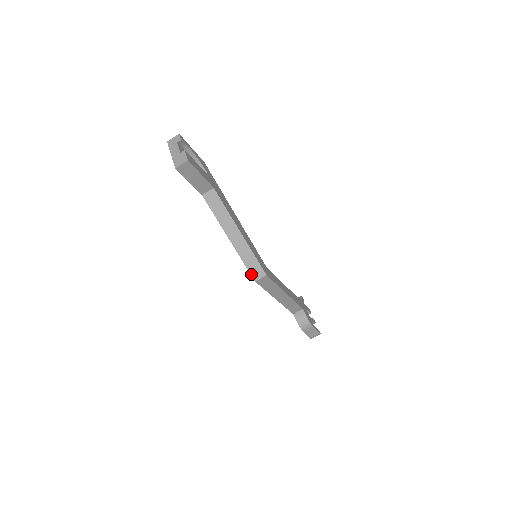
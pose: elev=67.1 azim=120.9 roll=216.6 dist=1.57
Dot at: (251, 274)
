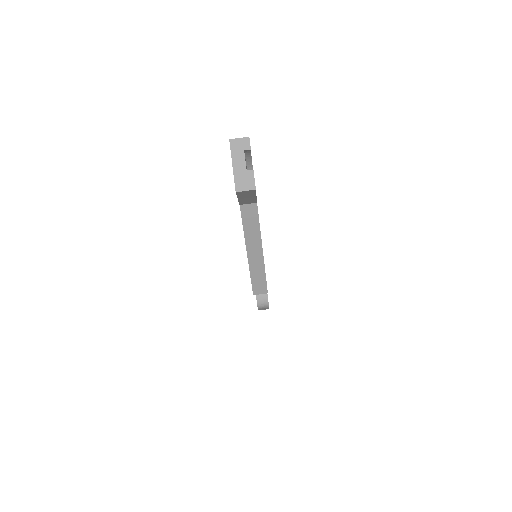
Dot at: (253, 288)
